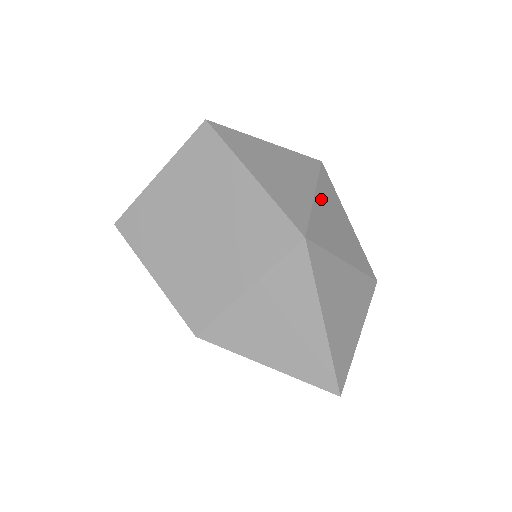
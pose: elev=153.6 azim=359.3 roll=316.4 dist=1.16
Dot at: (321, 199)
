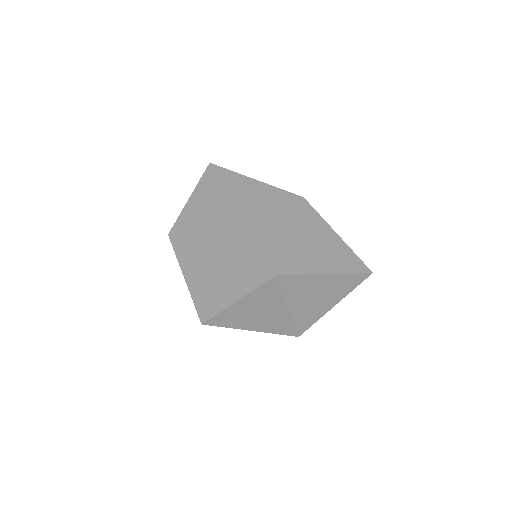
Dot at: occluded
